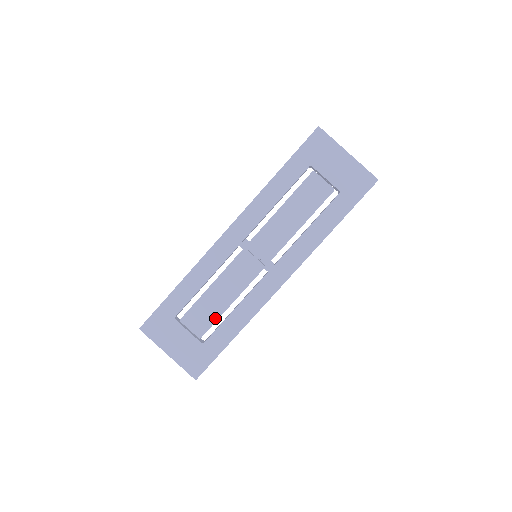
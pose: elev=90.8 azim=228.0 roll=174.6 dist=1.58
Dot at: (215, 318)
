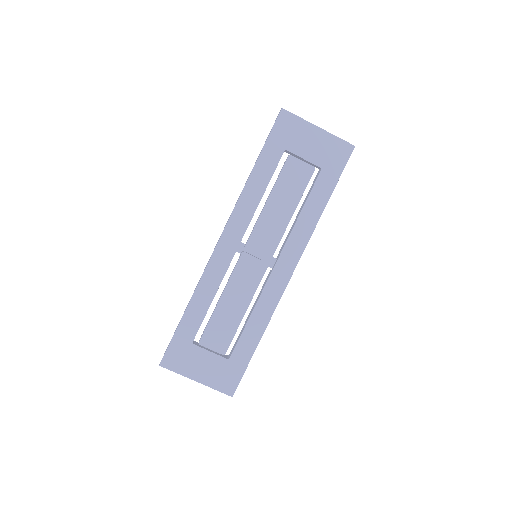
Dot at: (234, 330)
